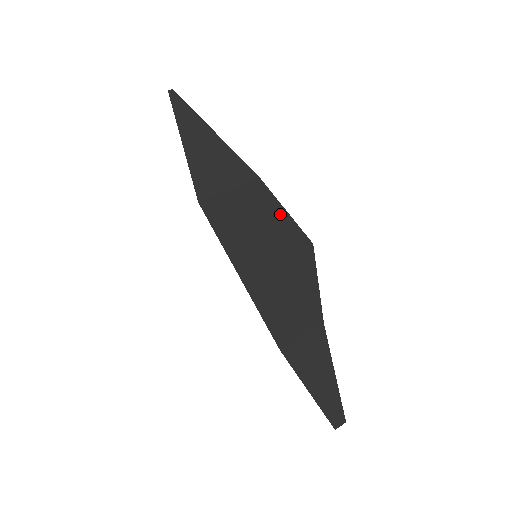
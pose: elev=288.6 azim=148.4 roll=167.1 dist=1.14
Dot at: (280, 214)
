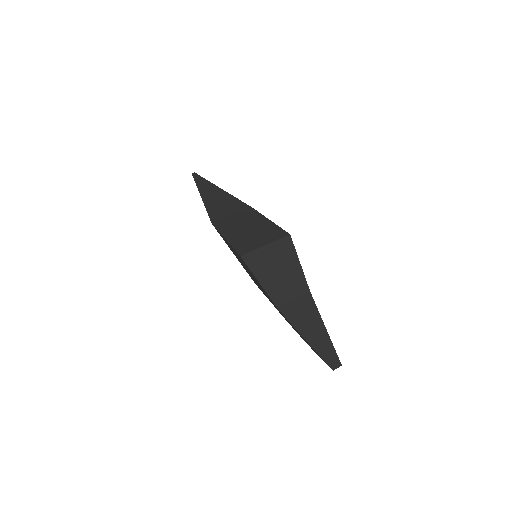
Dot at: (267, 223)
